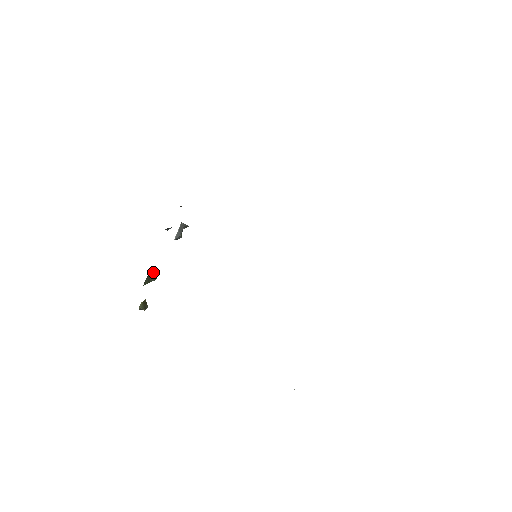
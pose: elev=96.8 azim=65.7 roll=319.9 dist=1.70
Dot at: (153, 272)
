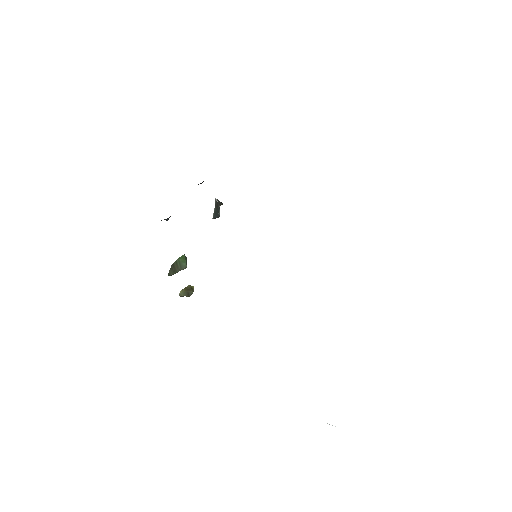
Dot at: (180, 261)
